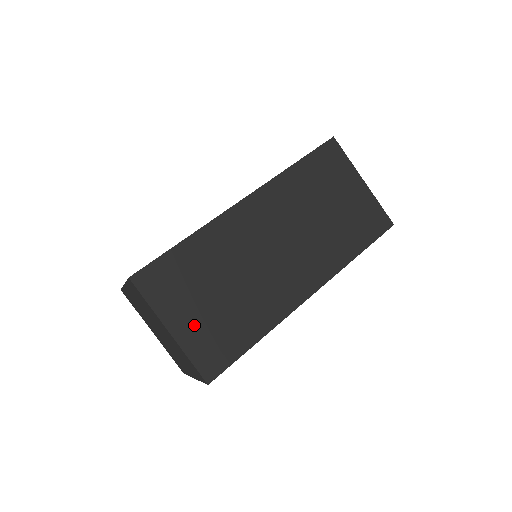
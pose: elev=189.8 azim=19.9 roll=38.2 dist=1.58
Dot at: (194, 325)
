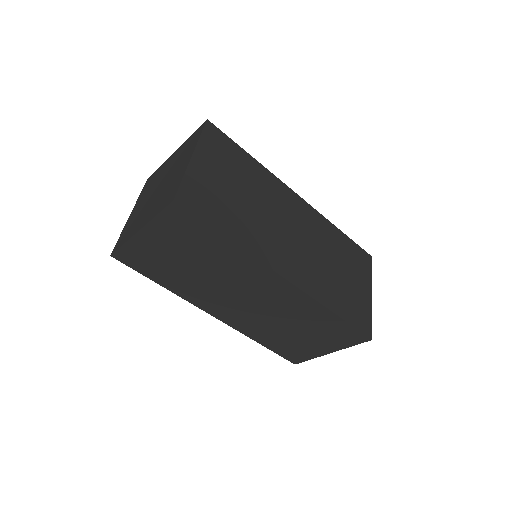
Dot at: (208, 177)
